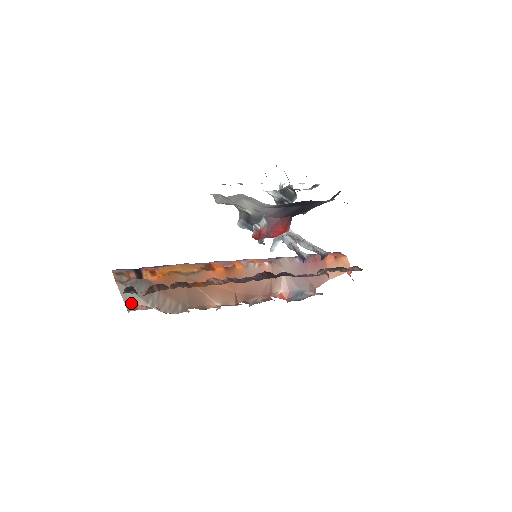
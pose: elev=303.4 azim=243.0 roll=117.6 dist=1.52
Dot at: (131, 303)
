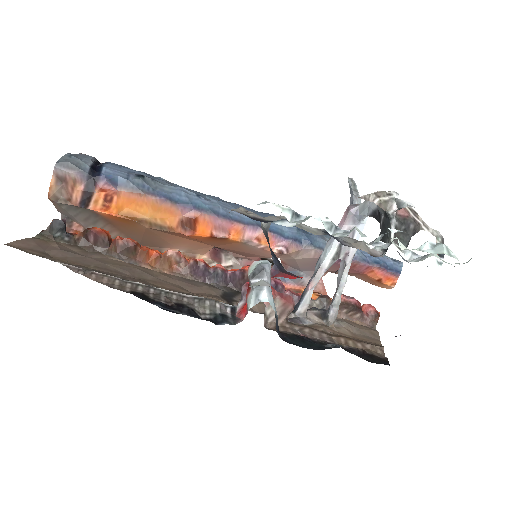
Dot at: (67, 217)
